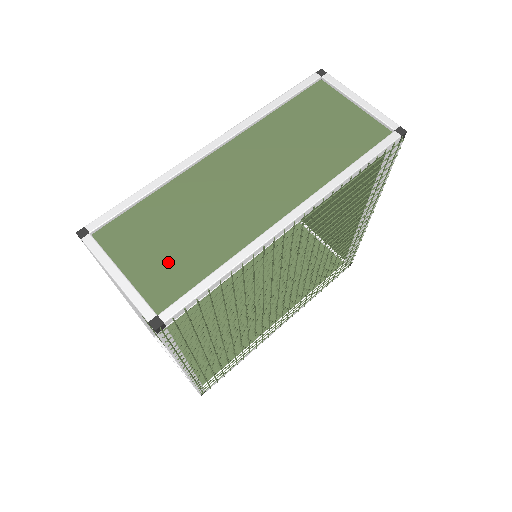
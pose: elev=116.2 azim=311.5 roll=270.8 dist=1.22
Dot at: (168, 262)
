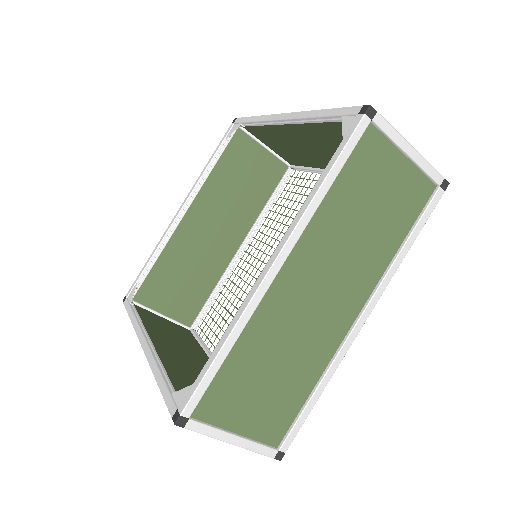
Dot at: (269, 405)
